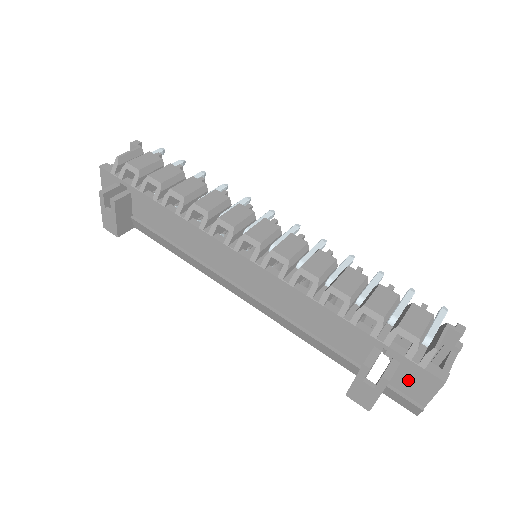
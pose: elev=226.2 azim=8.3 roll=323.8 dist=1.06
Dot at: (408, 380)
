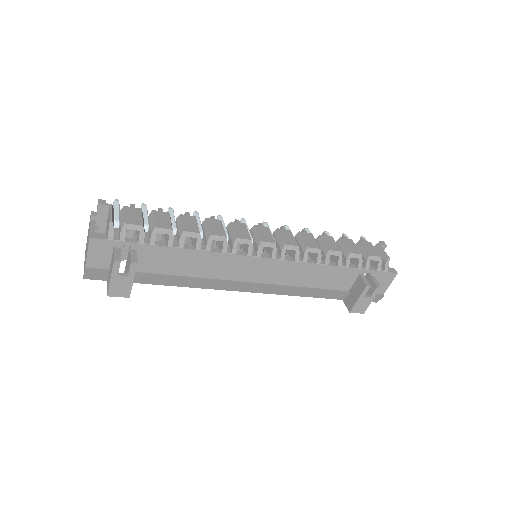
Dot at: occluded
